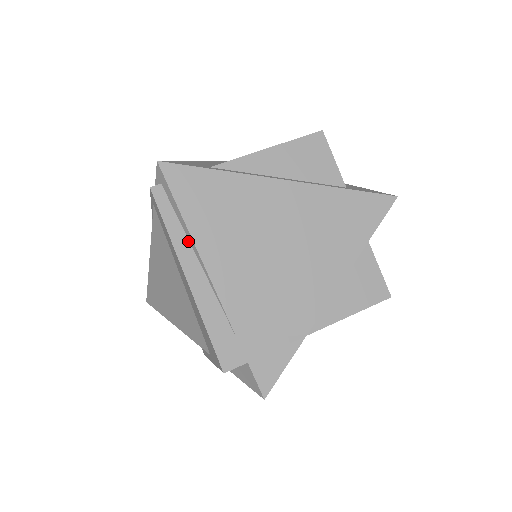
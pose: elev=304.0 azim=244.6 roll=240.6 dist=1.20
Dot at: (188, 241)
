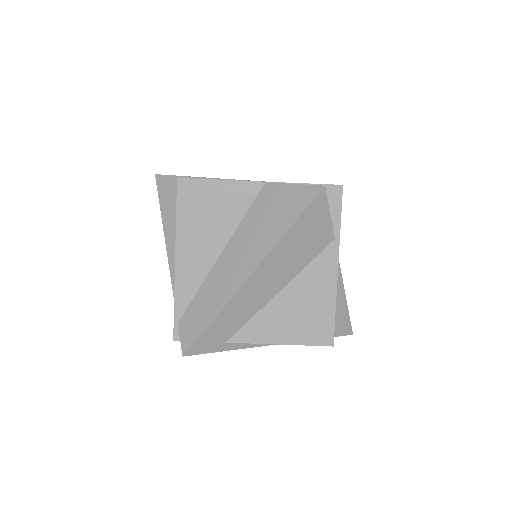
Dot at: occluded
